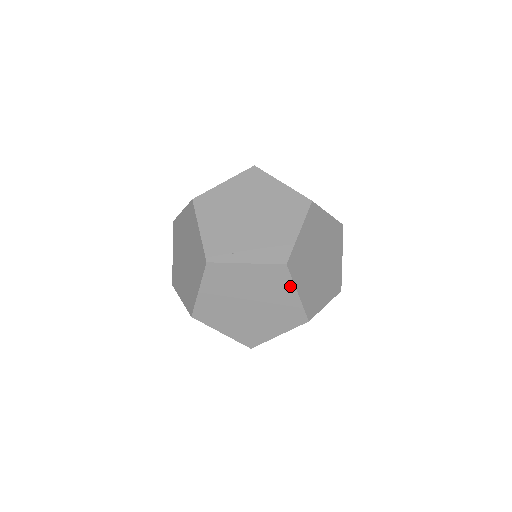
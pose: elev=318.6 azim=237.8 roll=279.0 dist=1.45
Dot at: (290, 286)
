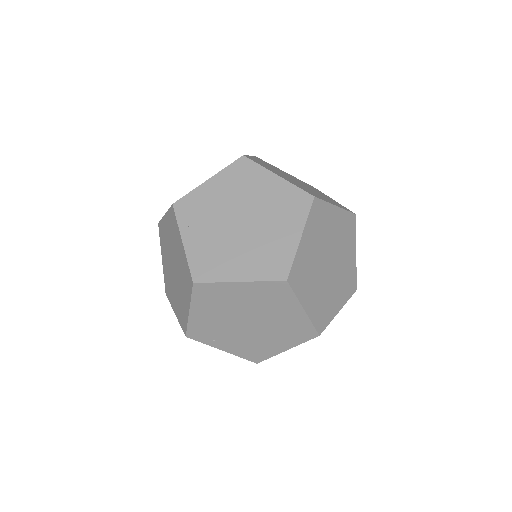
Dot at: occluded
